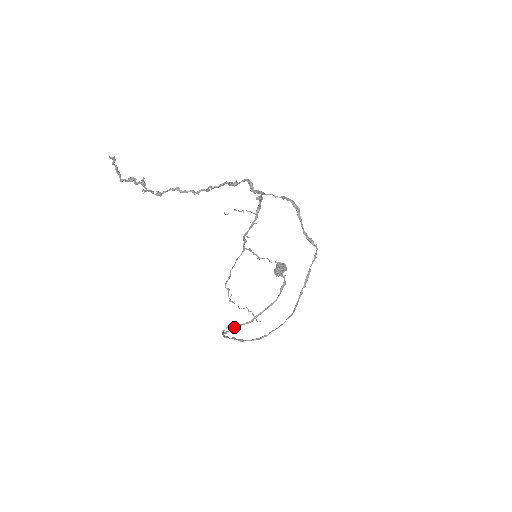
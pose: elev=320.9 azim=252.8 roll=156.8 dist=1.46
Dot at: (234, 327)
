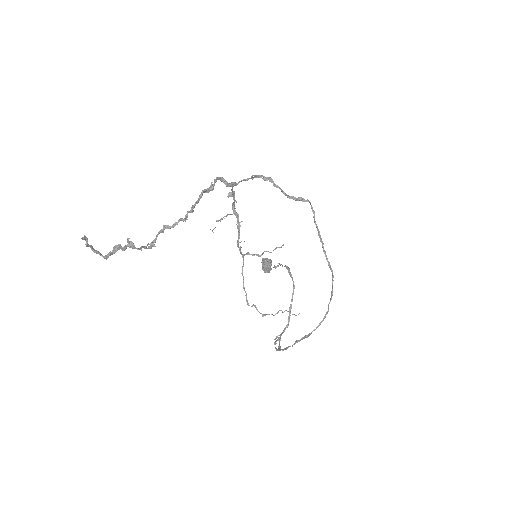
Dot at: (280, 338)
